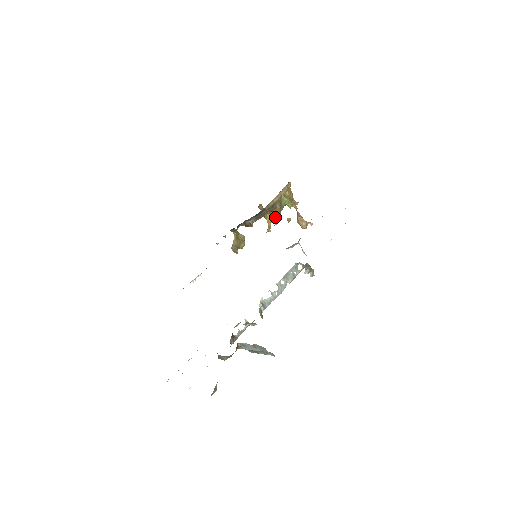
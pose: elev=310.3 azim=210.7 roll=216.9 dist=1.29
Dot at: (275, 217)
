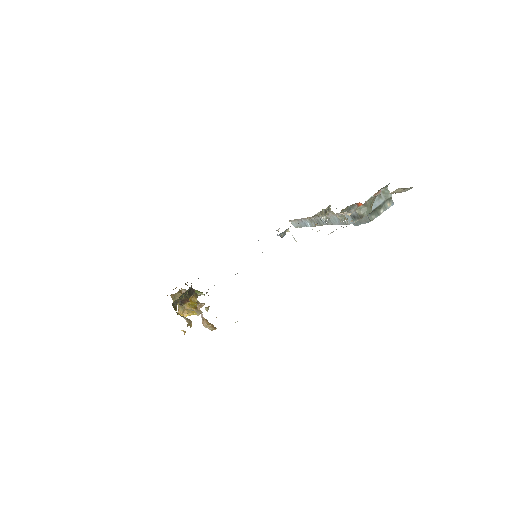
Dot at: (196, 304)
